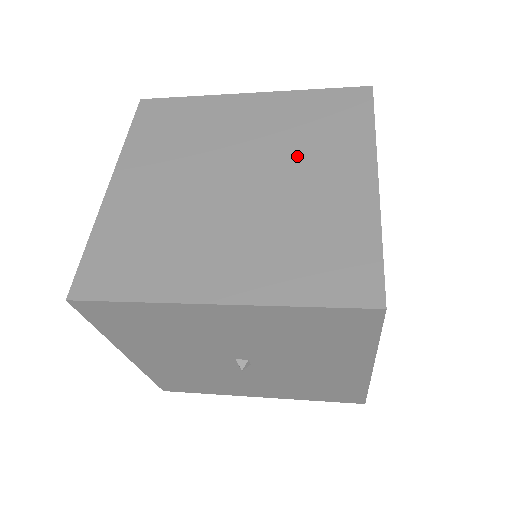
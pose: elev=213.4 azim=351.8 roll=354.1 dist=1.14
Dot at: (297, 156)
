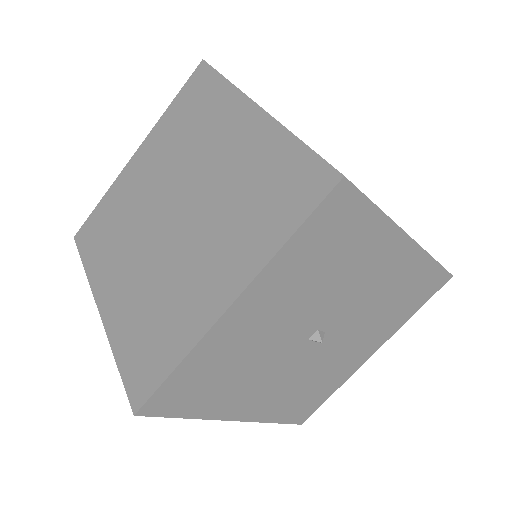
Dot at: occluded
